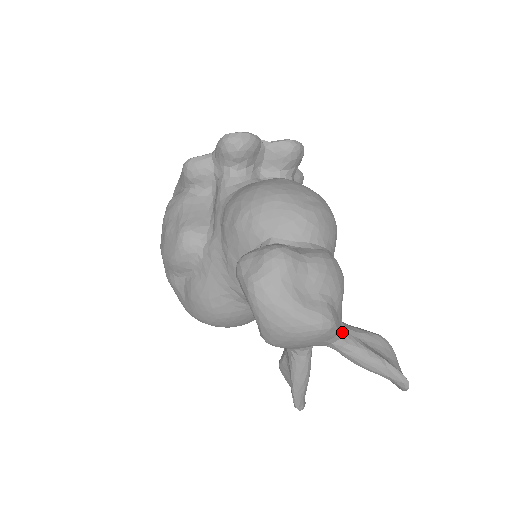
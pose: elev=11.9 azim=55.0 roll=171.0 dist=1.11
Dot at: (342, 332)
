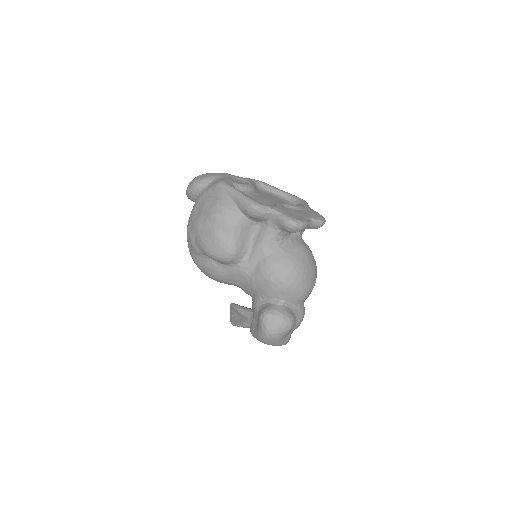
Dot at: occluded
